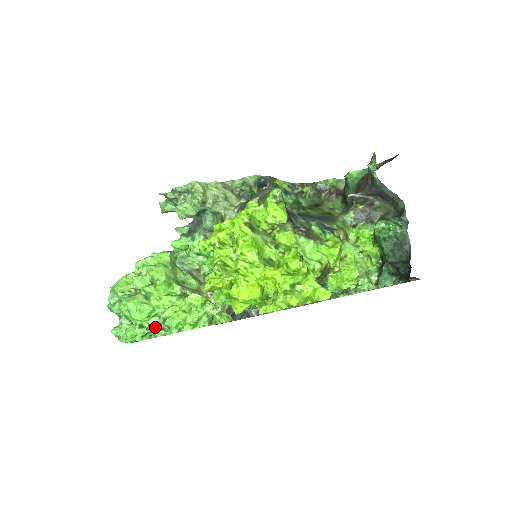
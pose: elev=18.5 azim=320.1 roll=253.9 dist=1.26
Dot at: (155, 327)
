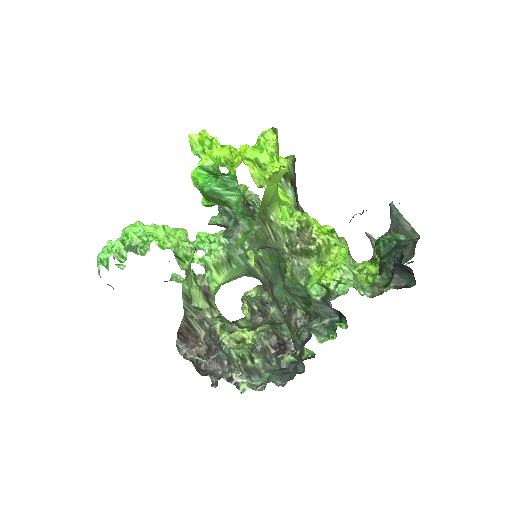
Dot at: (132, 248)
